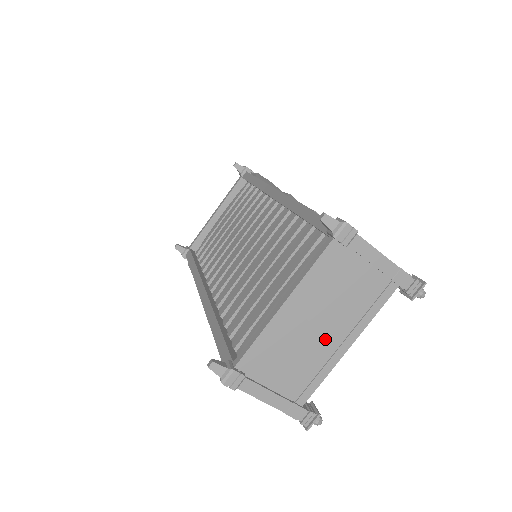
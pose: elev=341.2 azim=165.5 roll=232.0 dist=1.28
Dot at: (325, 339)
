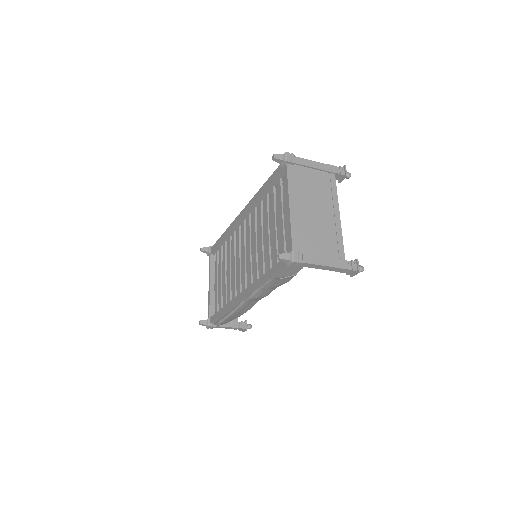
Dot at: (324, 216)
